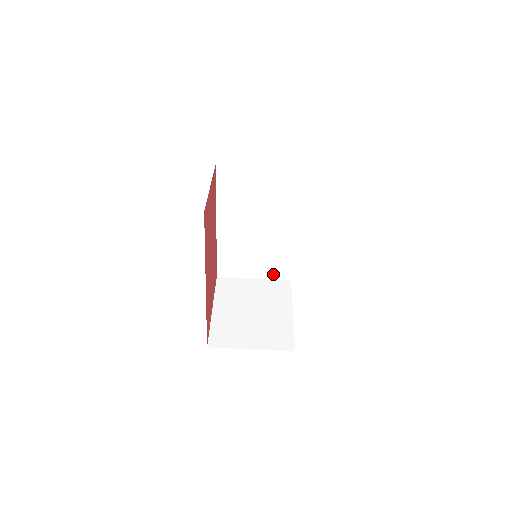
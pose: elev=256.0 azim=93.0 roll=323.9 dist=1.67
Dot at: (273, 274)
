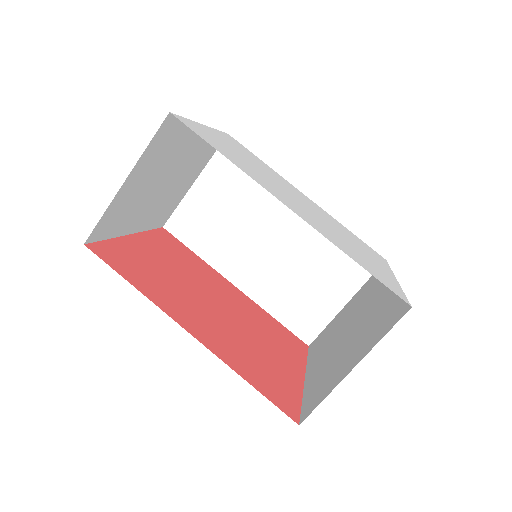
Dot at: (356, 275)
